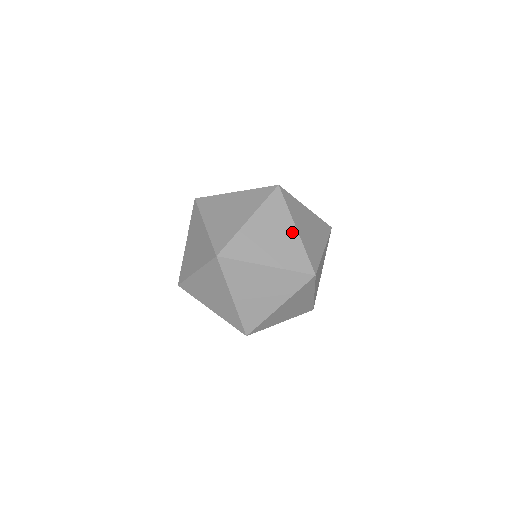
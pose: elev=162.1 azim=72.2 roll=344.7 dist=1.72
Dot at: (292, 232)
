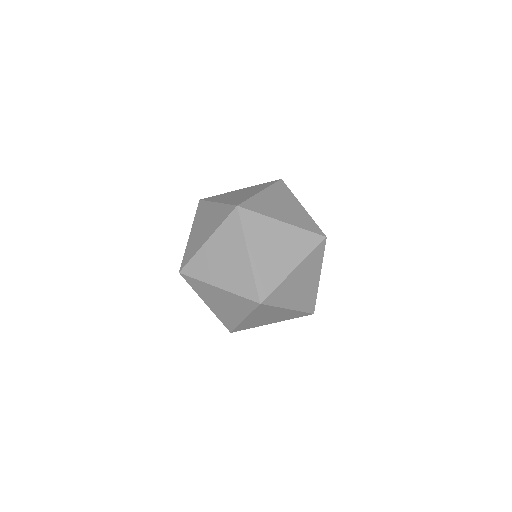
Dot at: (299, 207)
